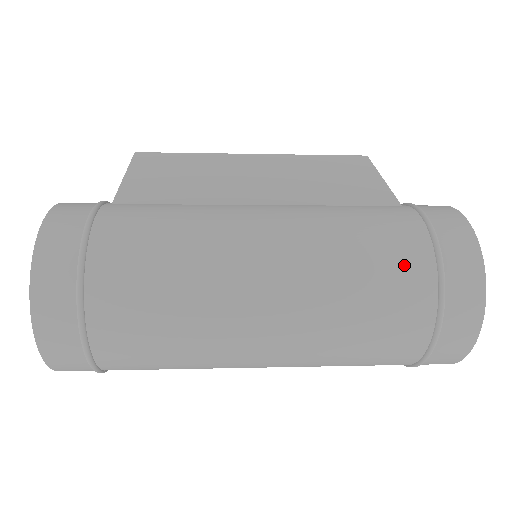
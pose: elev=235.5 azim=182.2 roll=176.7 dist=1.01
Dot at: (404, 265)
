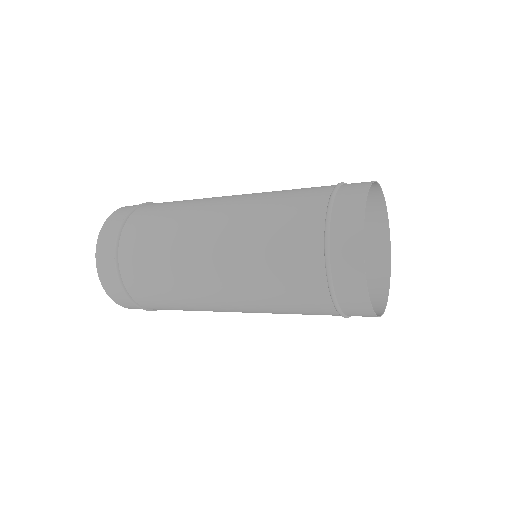
Dot at: (308, 194)
